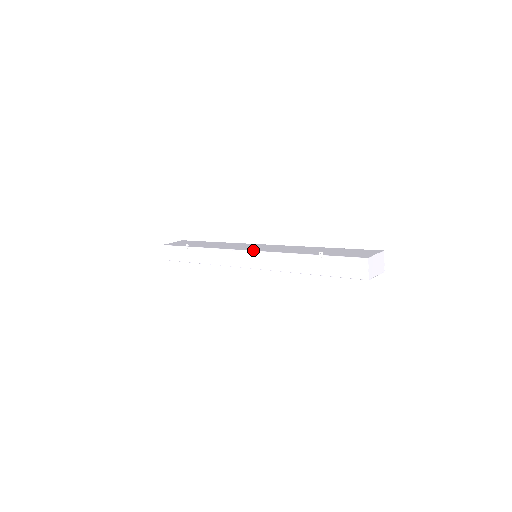
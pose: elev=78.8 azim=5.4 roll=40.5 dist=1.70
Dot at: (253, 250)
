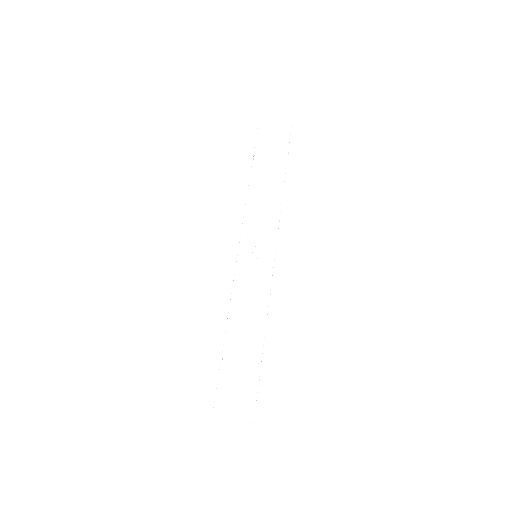
Dot at: (237, 261)
